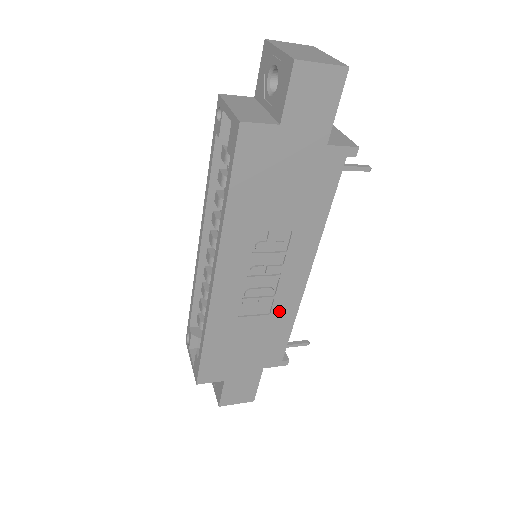
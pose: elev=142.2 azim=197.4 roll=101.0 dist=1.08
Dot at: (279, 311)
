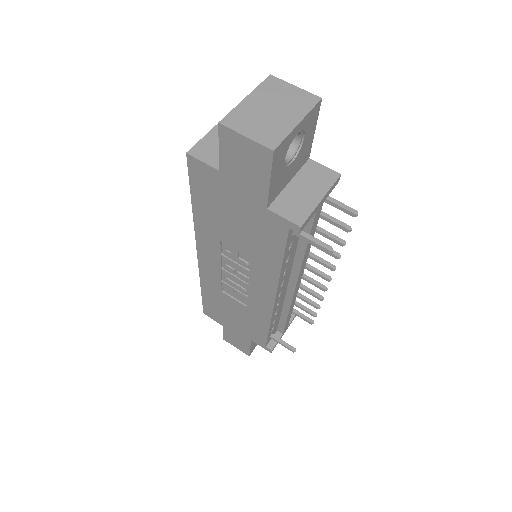
Dot at: (254, 310)
